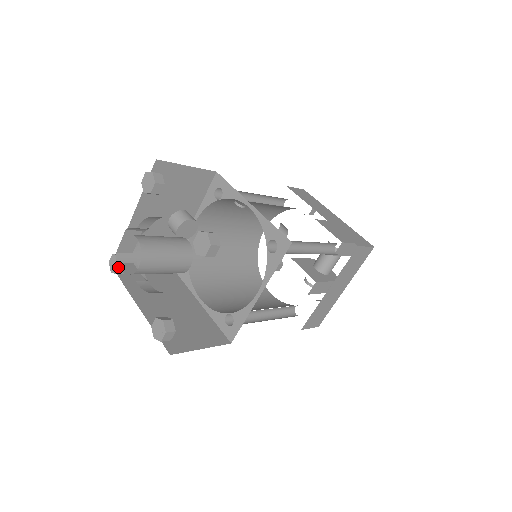
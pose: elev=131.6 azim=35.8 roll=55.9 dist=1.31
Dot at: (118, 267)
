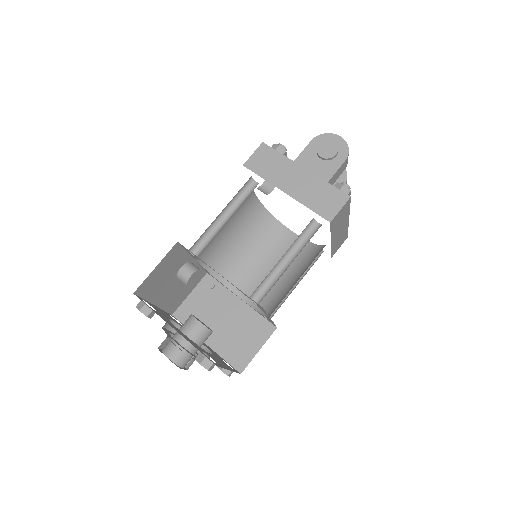
Dot at: occluded
